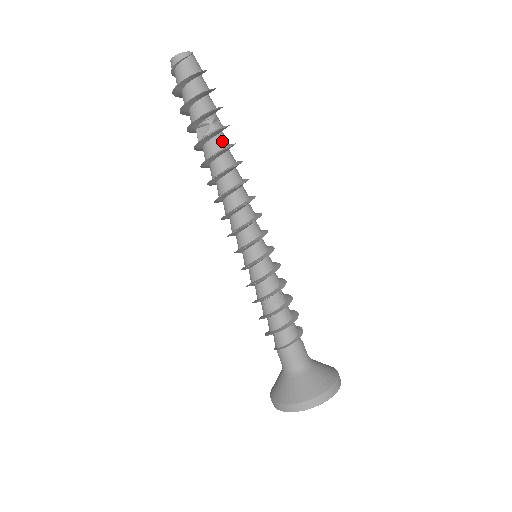
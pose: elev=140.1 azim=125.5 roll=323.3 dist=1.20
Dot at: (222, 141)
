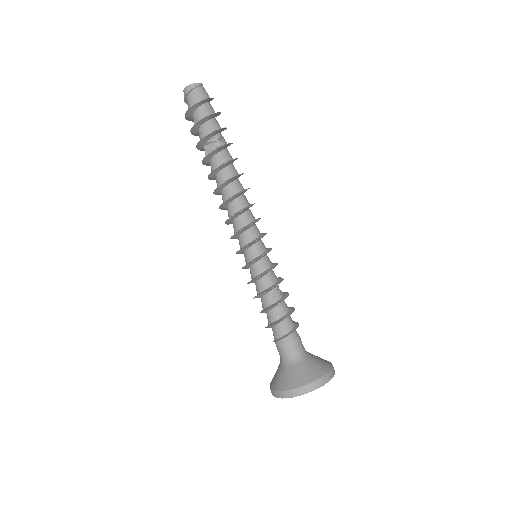
Dot at: (226, 155)
